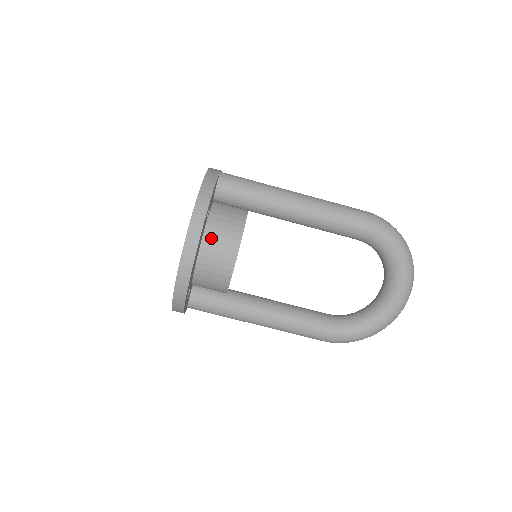
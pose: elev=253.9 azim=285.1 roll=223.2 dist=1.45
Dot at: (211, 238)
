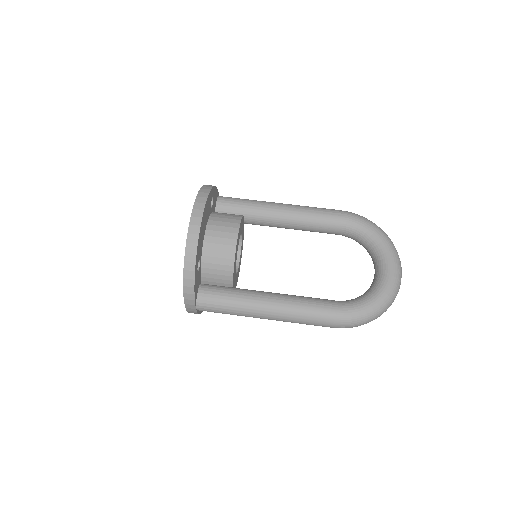
Dot at: (216, 219)
